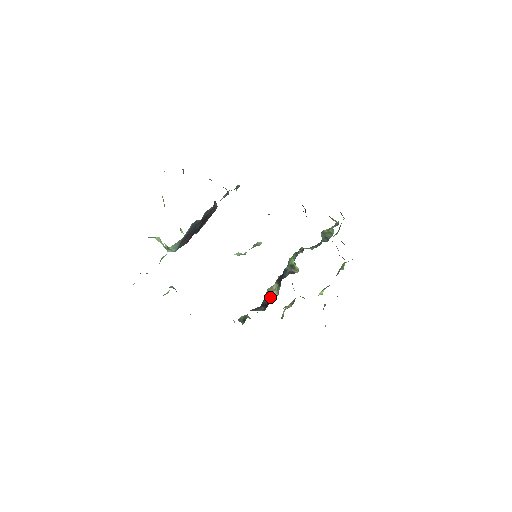
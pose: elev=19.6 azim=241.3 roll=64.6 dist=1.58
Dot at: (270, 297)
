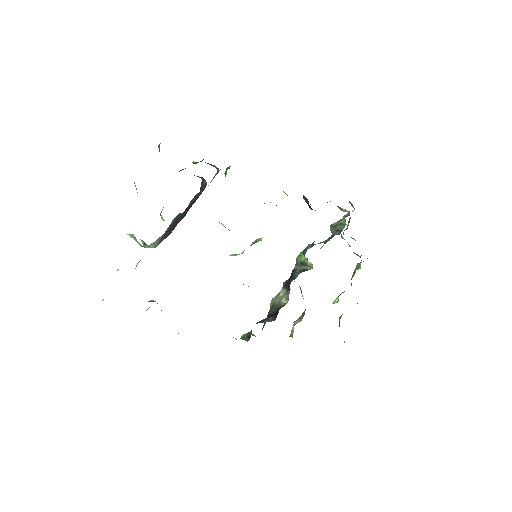
Dot at: occluded
